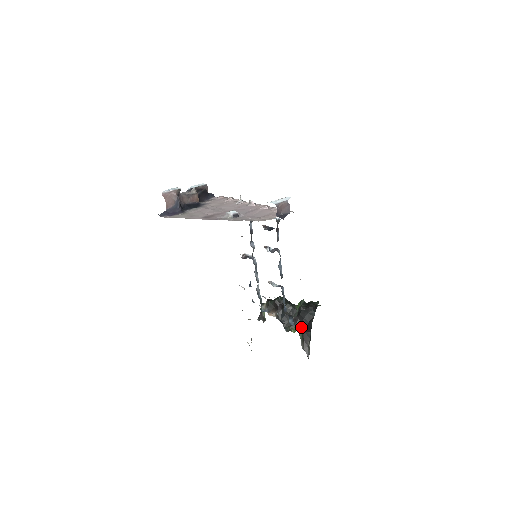
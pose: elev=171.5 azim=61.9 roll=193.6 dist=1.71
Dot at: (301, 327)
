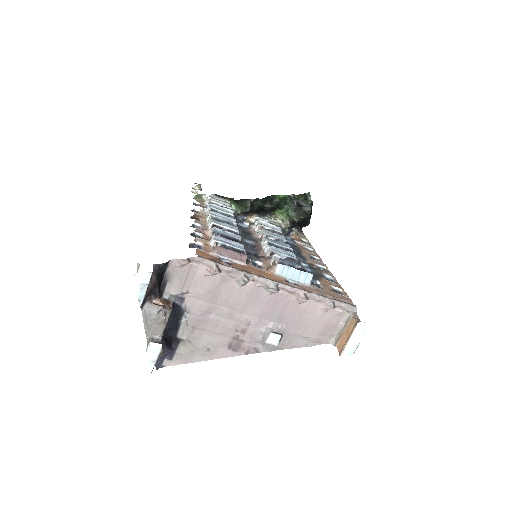
Dot at: (297, 228)
